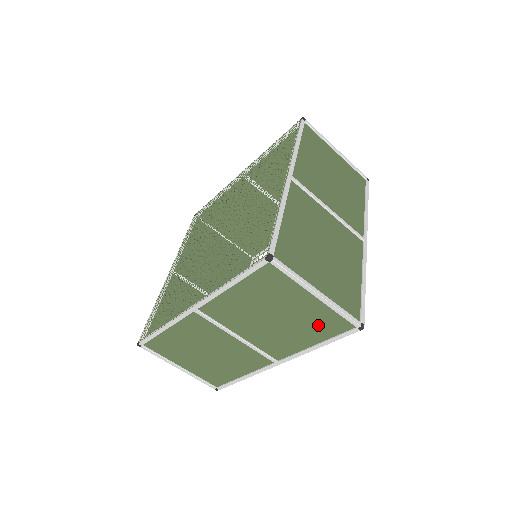
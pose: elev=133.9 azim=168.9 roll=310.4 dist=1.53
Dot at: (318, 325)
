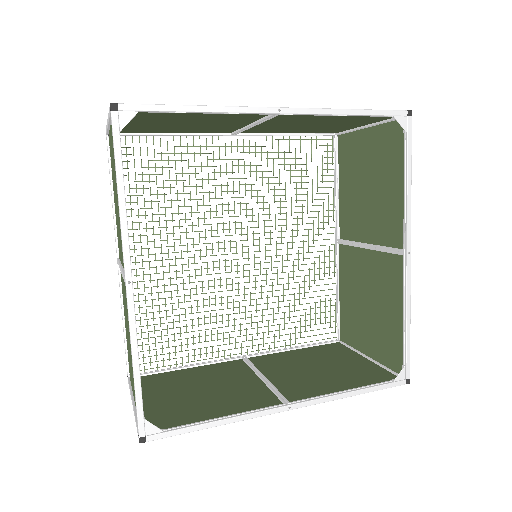
Dot at: occluded
